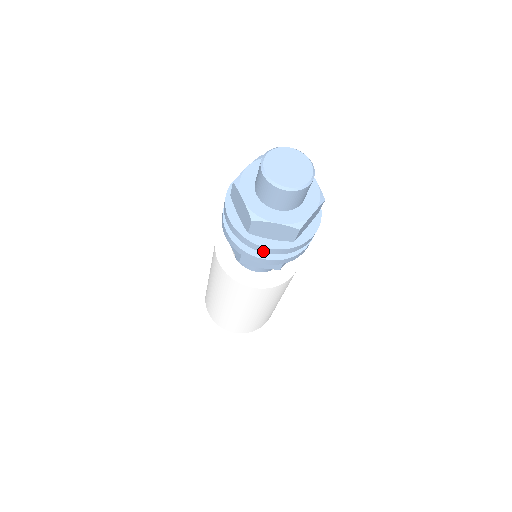
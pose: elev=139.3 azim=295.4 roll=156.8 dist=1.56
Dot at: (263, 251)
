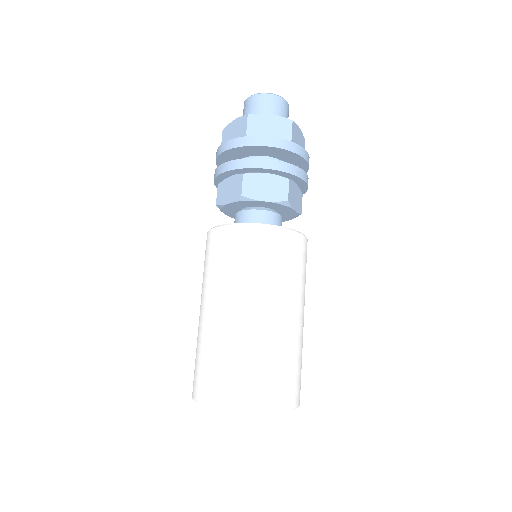
Dot at: (265, 144)
